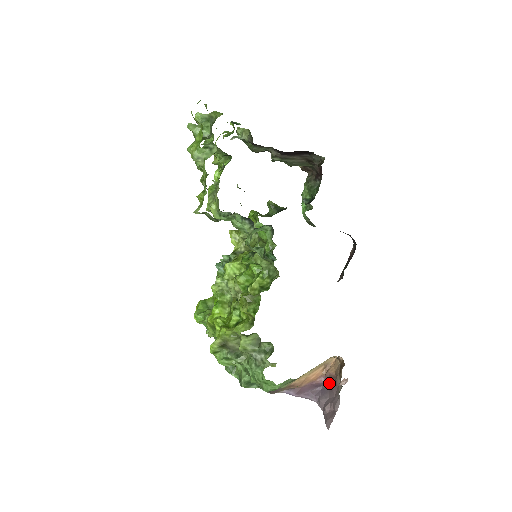
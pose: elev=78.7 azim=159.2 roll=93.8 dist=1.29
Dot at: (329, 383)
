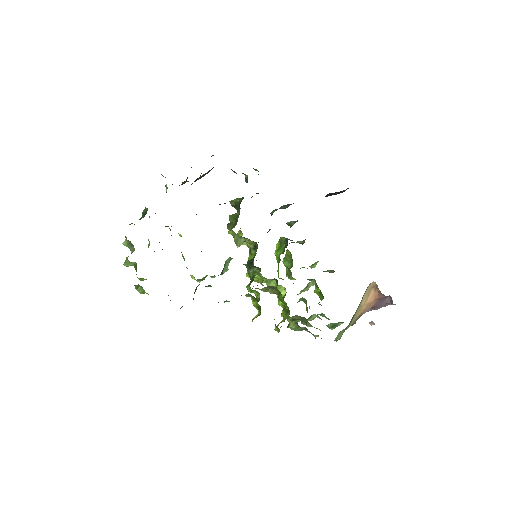
Dot at: occluded
